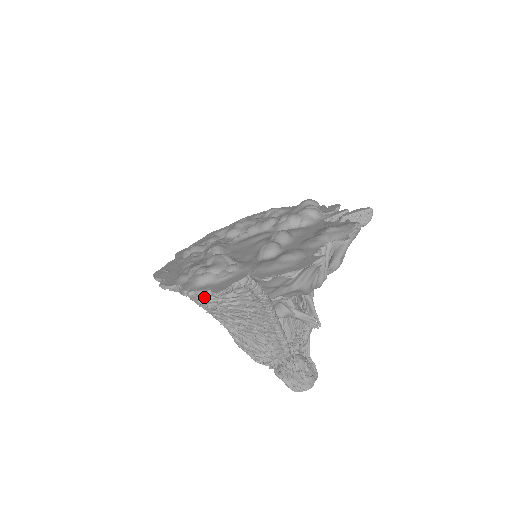
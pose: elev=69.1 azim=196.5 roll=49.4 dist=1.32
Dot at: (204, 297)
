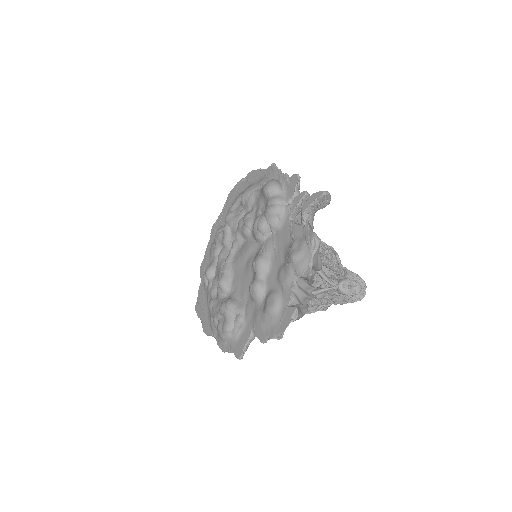
Dot at: occluded
